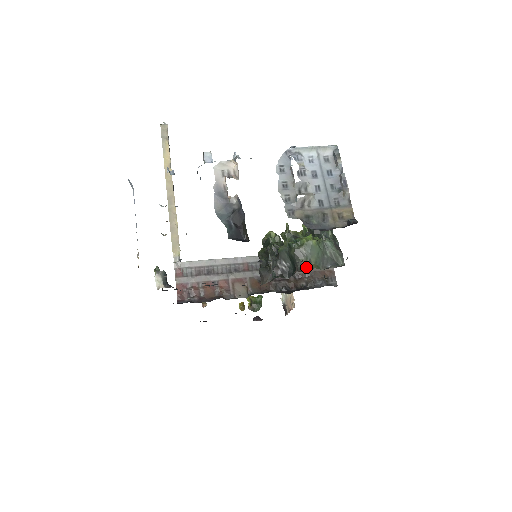
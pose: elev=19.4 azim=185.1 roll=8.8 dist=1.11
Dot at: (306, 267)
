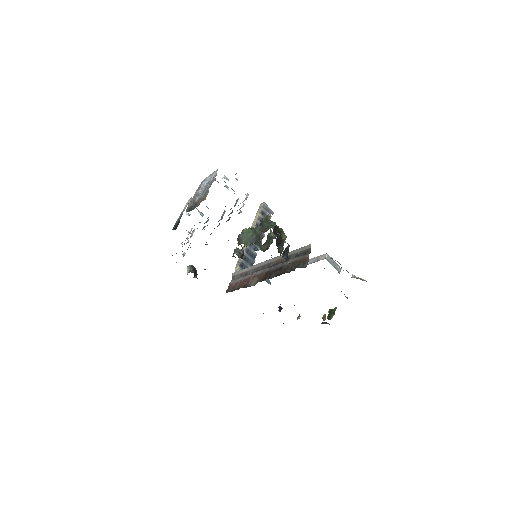
Dot at: occluded
